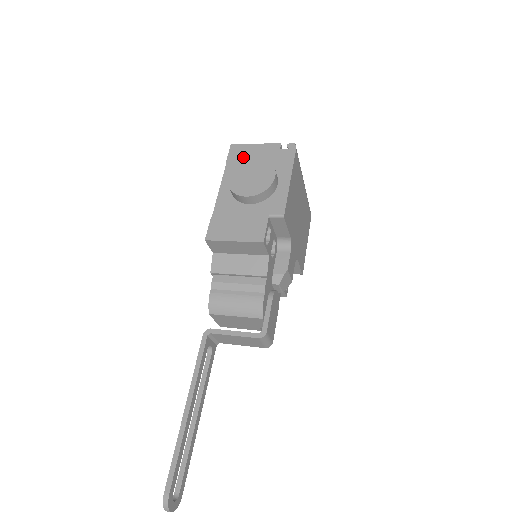
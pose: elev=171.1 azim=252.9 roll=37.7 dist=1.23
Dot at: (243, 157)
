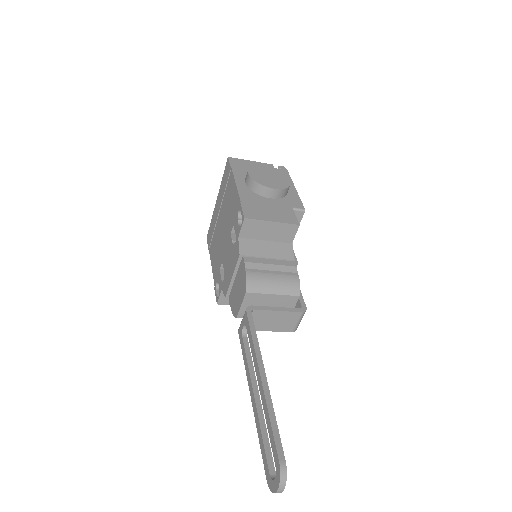
Dot at: (245, 167)
